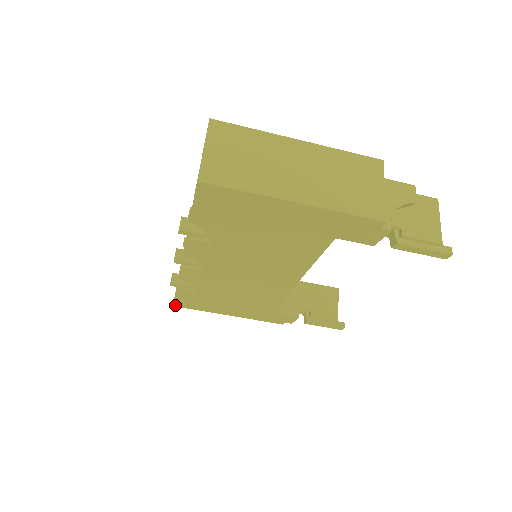
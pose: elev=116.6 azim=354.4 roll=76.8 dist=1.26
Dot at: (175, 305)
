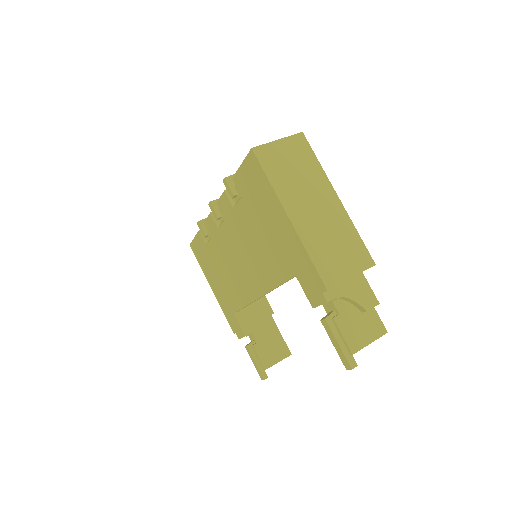
Dot at: (191, 245)
